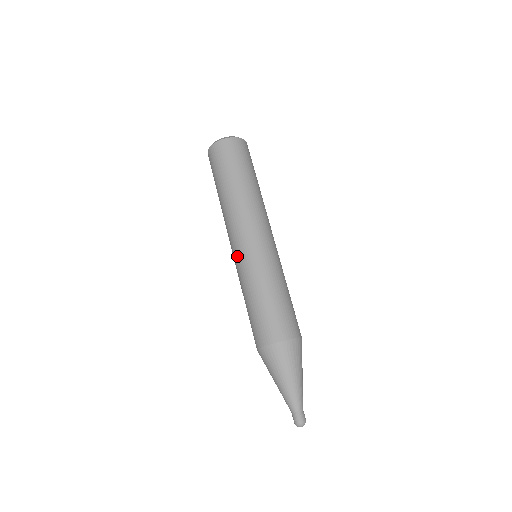
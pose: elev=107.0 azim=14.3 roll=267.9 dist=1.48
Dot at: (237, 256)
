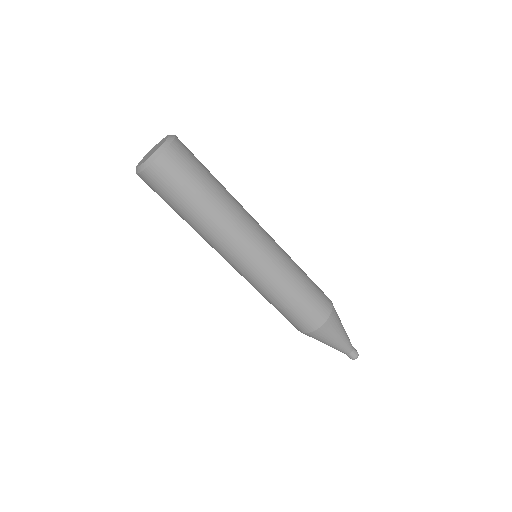
Dot at: occluded
